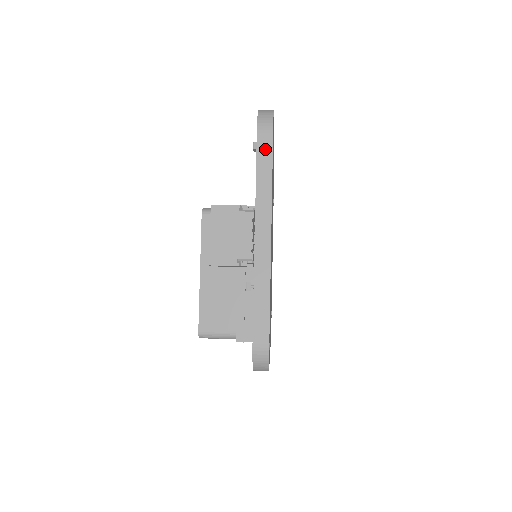
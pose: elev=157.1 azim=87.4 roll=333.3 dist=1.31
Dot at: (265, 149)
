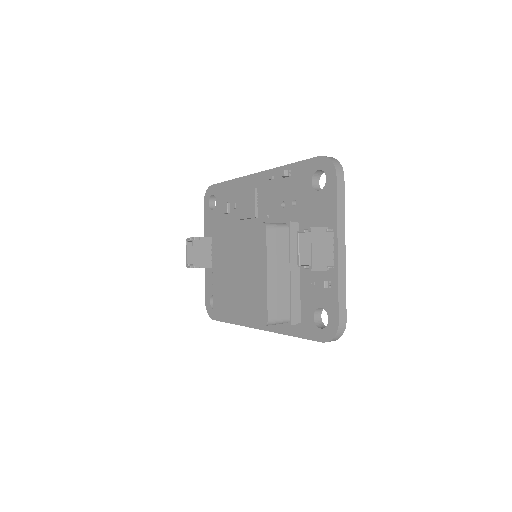
Dot at: (341, 188)
